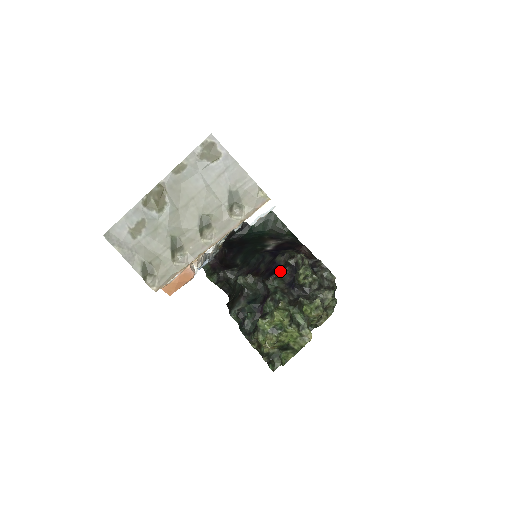
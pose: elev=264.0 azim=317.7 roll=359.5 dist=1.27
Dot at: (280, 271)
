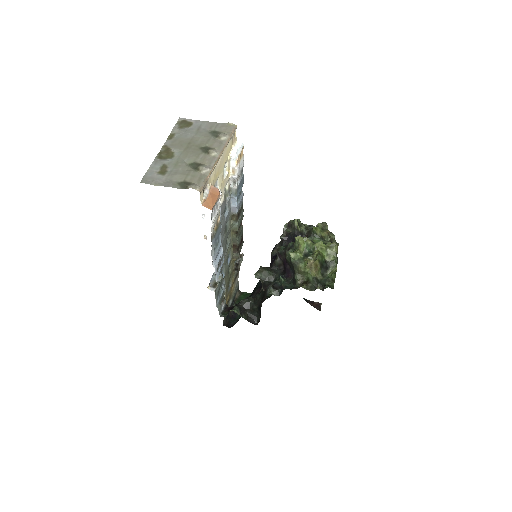
Dot at: occluded
